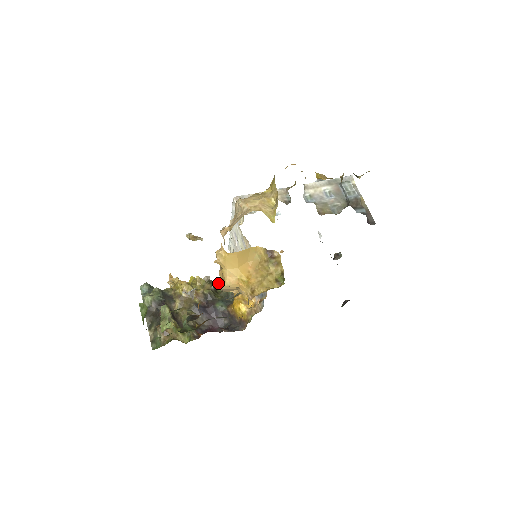
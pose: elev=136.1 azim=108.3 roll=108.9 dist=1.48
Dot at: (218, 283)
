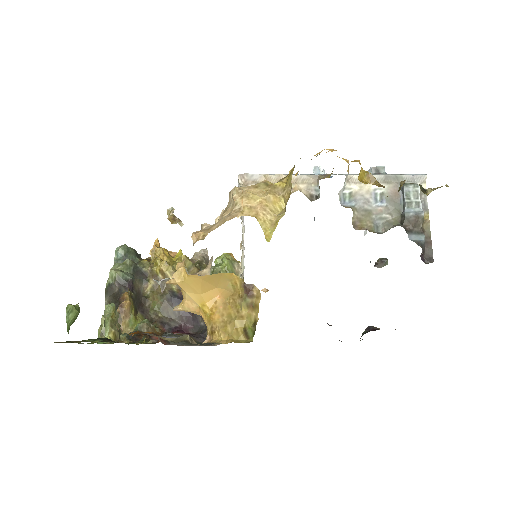
Dot at: (211, 267)
